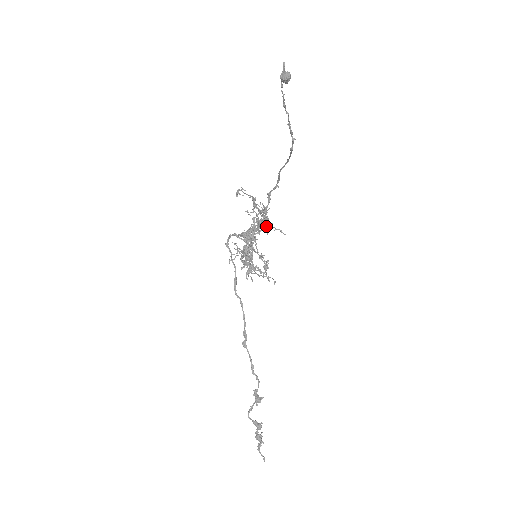
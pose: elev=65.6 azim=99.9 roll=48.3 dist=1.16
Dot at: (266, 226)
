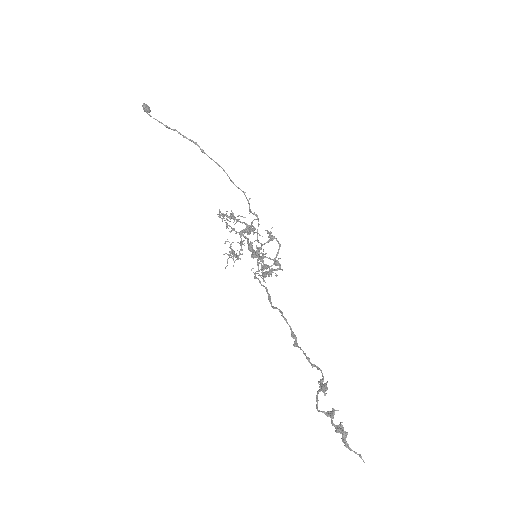
Dot at: (254, 230)
